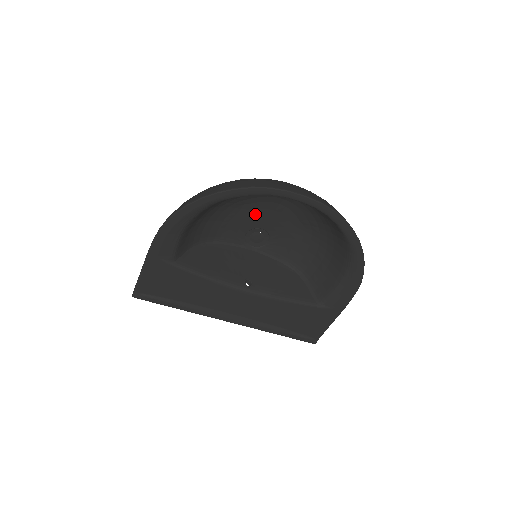
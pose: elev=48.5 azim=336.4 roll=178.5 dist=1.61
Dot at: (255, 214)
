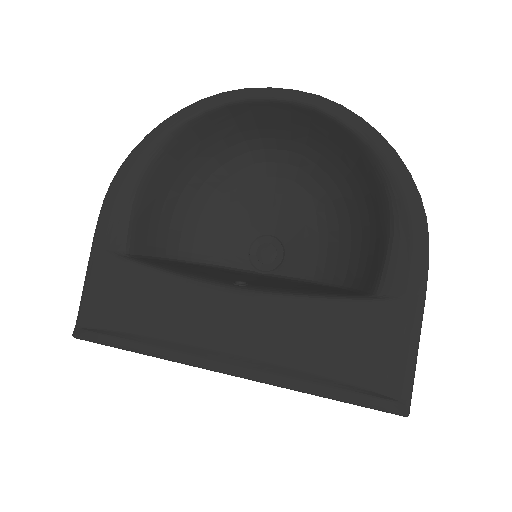
Dot at: (251, 208)
